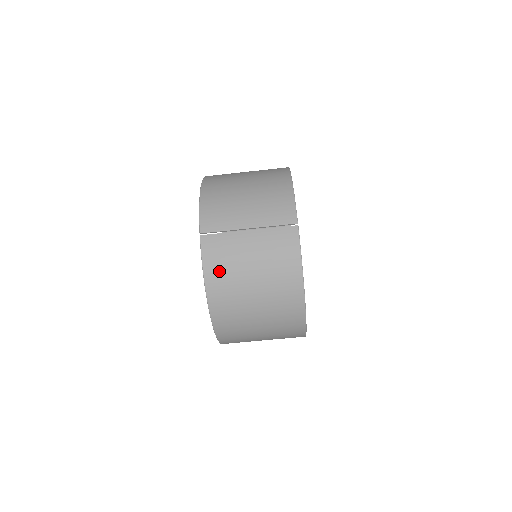
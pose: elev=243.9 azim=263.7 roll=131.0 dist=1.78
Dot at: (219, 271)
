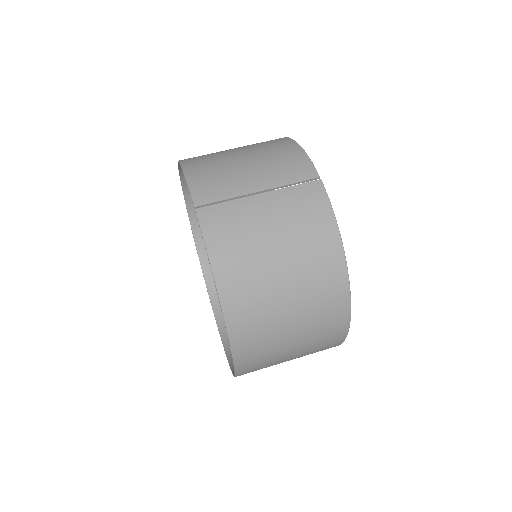
Dot at: (230, 251)
